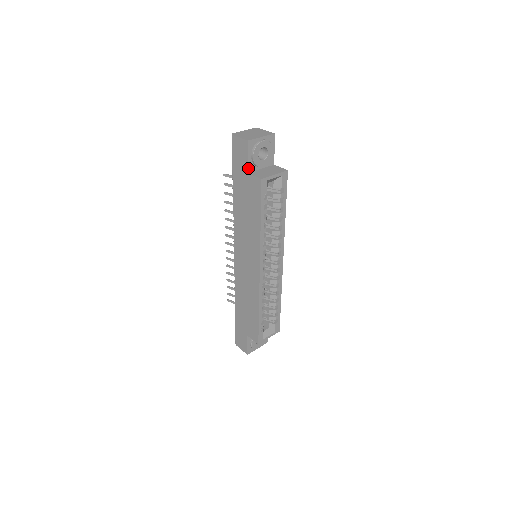
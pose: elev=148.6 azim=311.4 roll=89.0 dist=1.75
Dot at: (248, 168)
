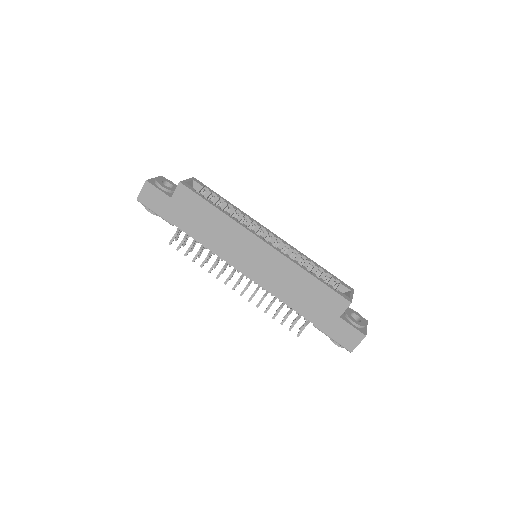
Dot at: (167, 195)
